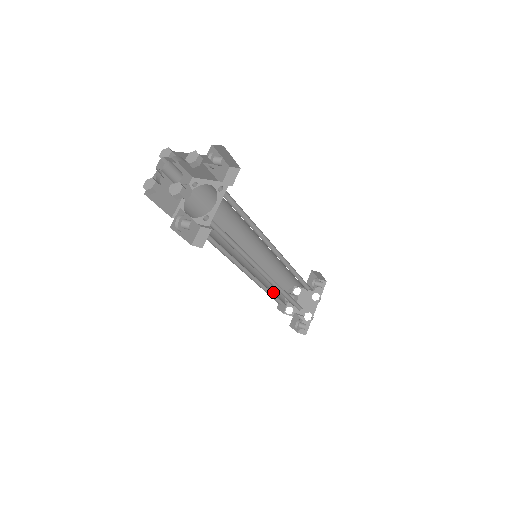
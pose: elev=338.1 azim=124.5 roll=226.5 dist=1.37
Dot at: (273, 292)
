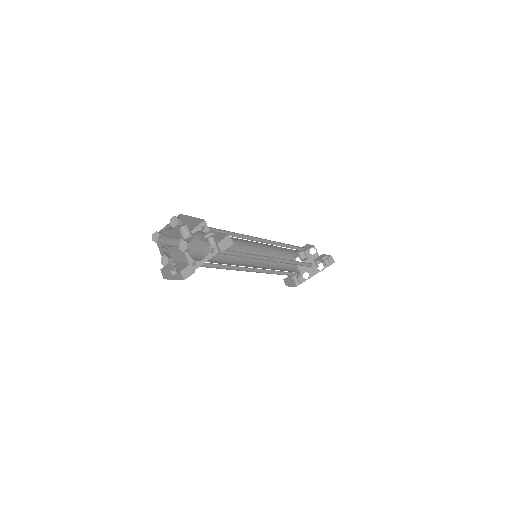
Dot at: (280, 257)
